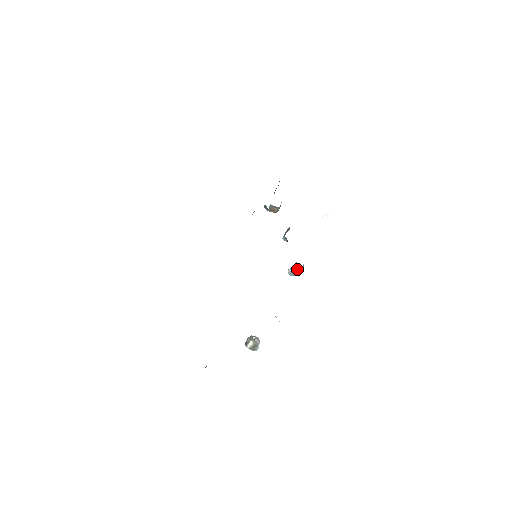
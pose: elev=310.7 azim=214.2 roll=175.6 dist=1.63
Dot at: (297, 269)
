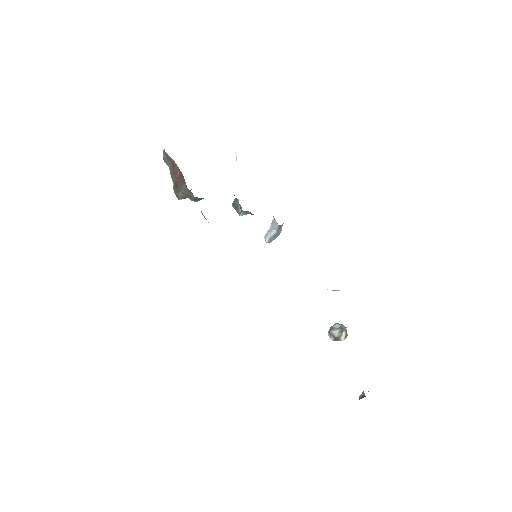
Dot at: (278, 231)
